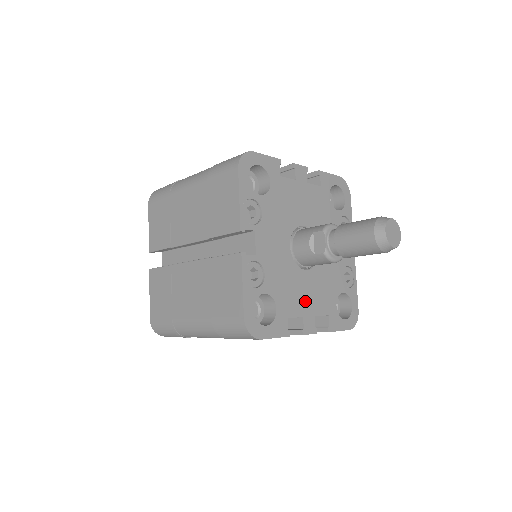
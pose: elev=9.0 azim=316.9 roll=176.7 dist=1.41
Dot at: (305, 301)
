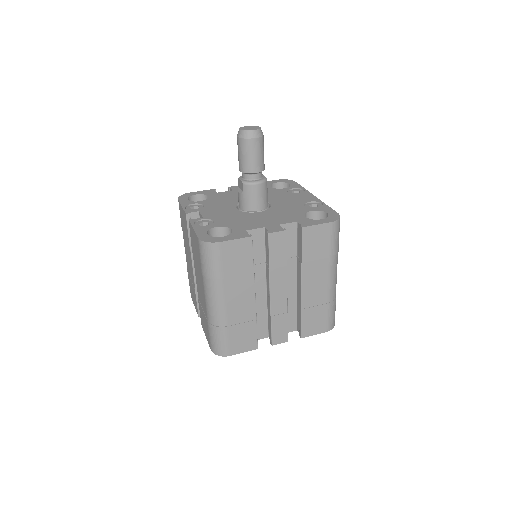
Dot at: (264, 222)
